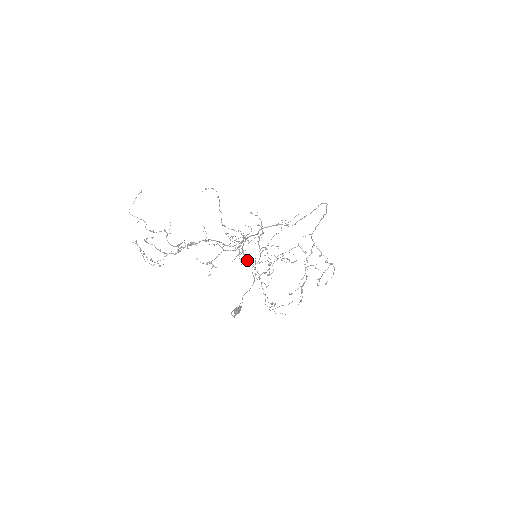
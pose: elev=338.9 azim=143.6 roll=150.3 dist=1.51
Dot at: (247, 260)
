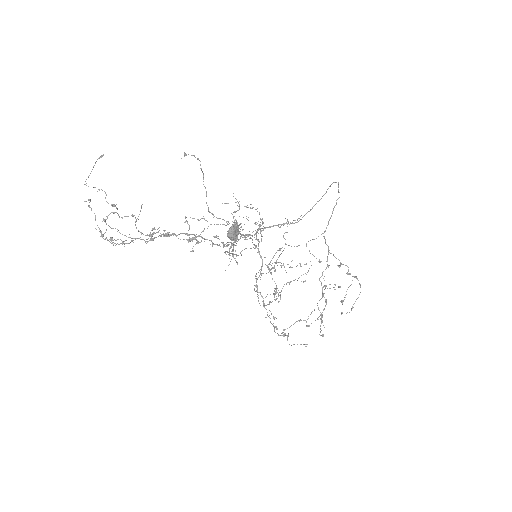
Dot at: (244, 236)
